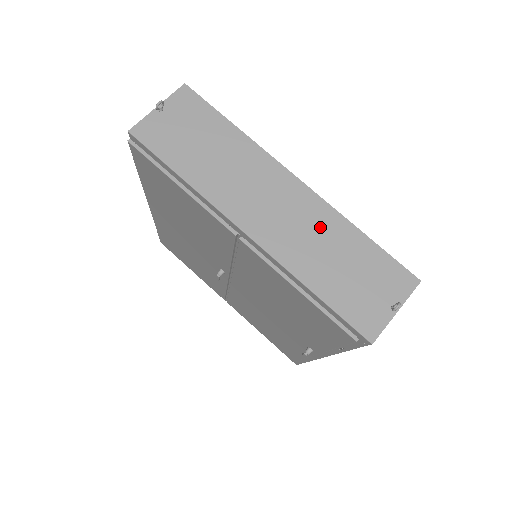
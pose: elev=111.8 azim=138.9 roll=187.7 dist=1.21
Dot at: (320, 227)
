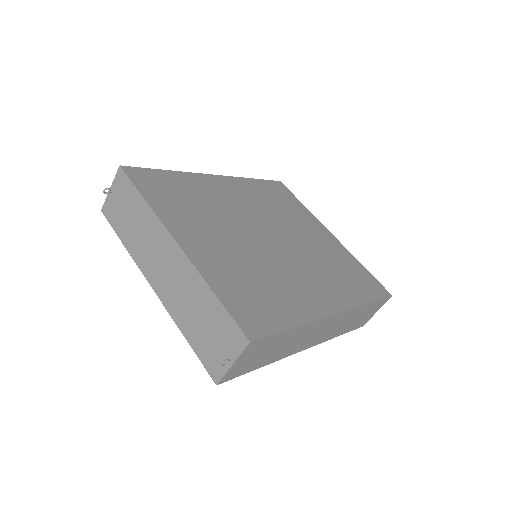
Dot at: (189, 286)
